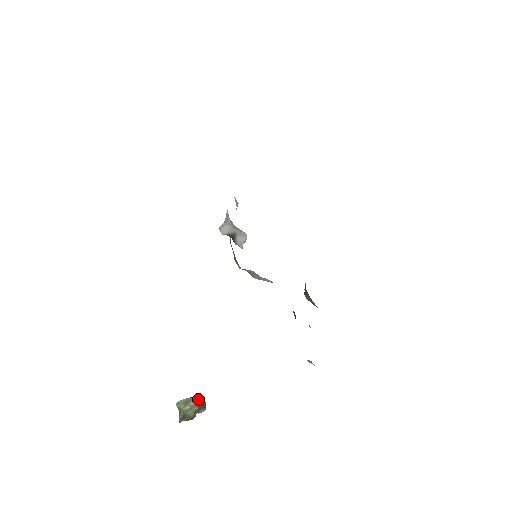
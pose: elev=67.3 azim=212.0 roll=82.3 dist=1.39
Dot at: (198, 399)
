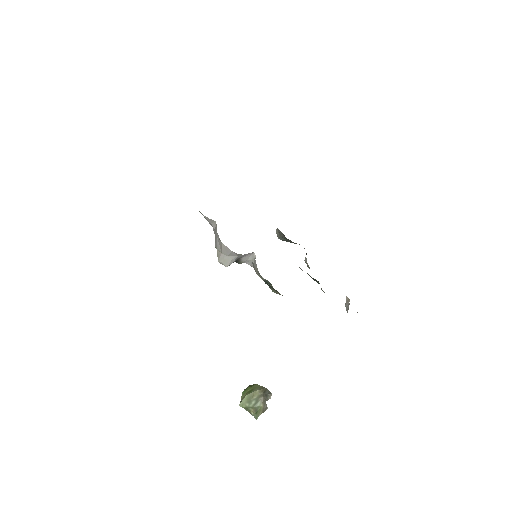
Dot at: (257, 390)
